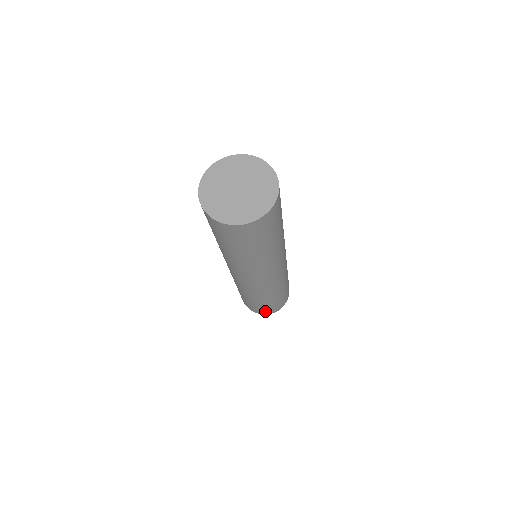
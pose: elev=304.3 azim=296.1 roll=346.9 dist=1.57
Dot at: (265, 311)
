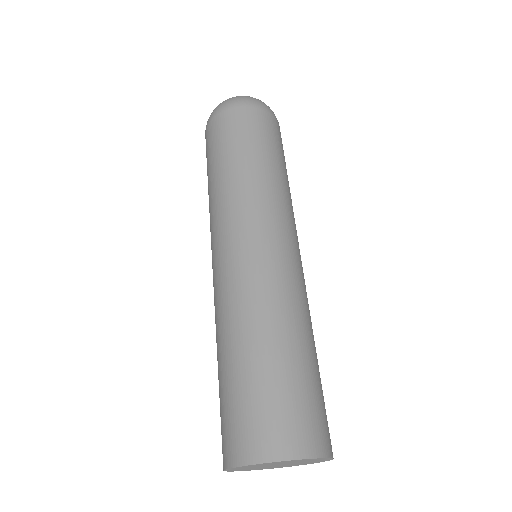
Dot at: occluded
